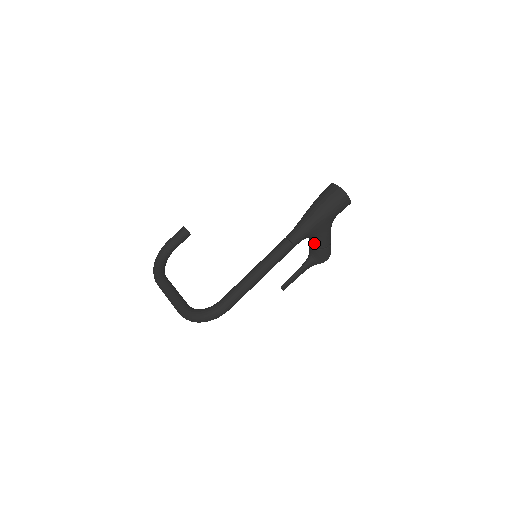
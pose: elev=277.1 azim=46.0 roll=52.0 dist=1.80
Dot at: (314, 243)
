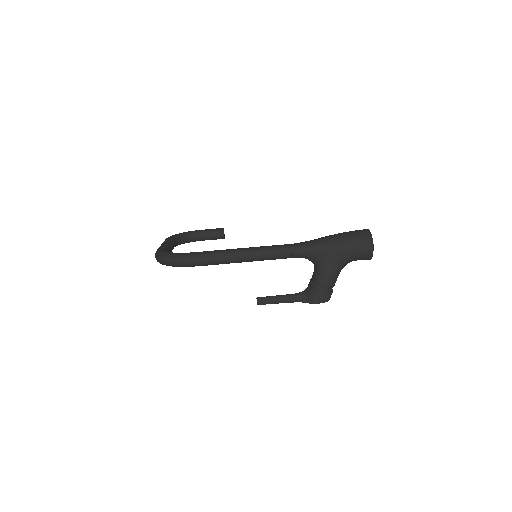
Dot at: (315, 274)
